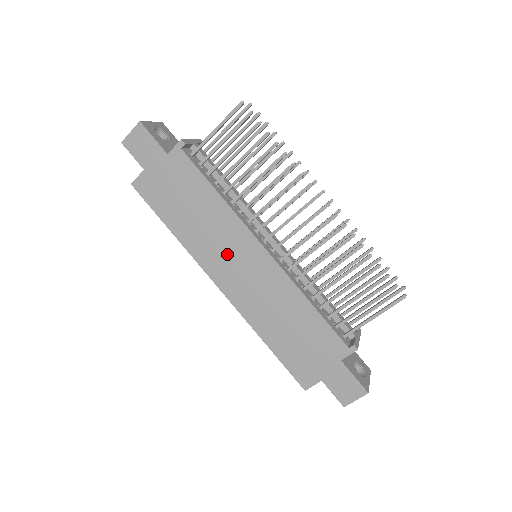
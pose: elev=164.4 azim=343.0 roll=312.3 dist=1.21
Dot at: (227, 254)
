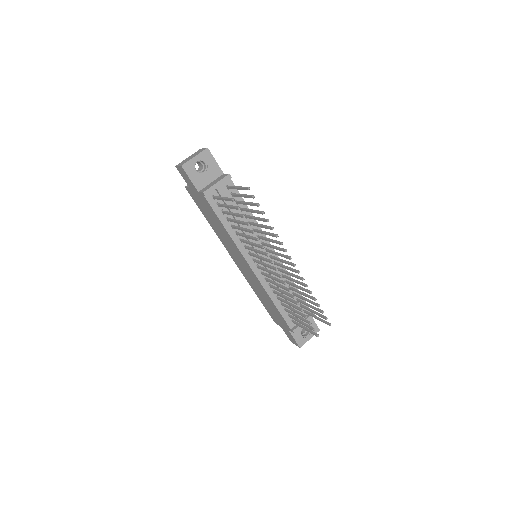
Dot at: (234, 253)
